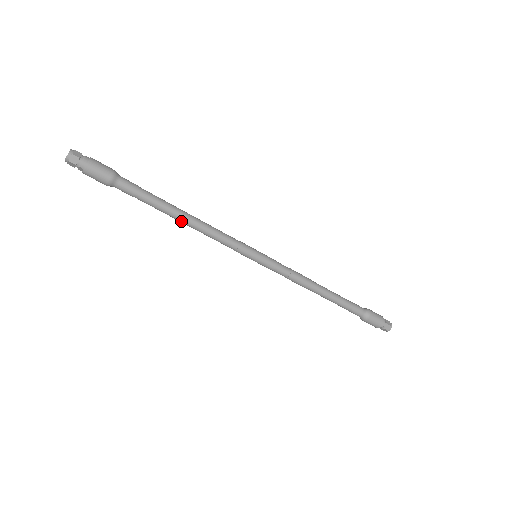
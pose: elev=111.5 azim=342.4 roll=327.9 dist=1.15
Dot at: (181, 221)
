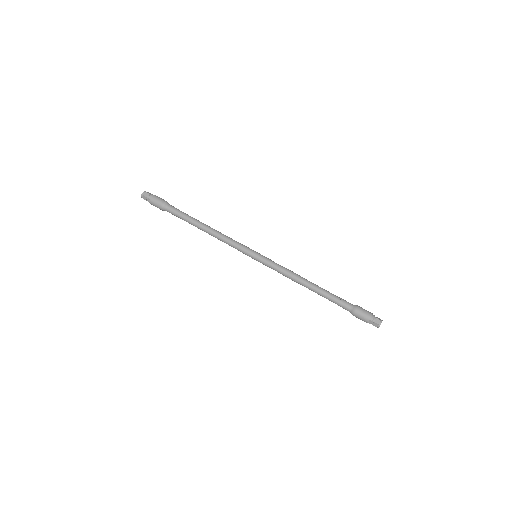
Dot at: (204, 230)
